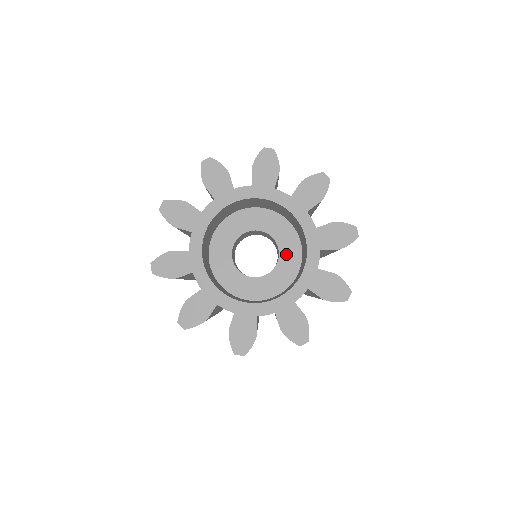
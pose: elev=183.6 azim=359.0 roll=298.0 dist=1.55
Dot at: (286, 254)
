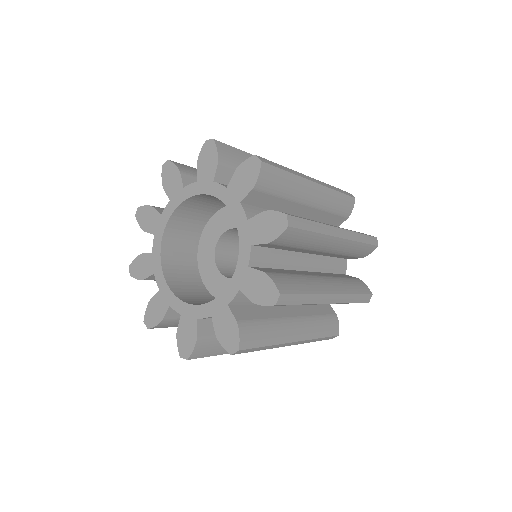
Dot at: occluded
